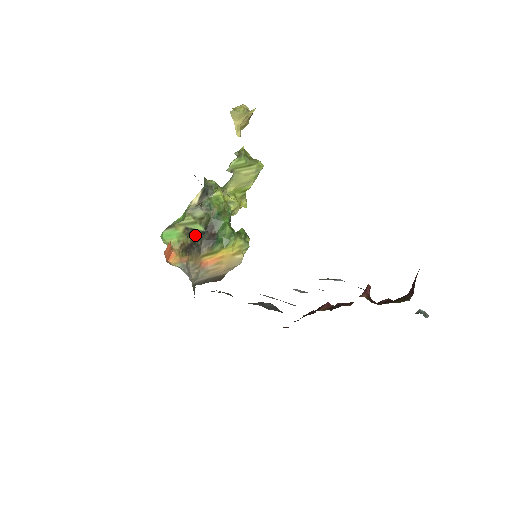
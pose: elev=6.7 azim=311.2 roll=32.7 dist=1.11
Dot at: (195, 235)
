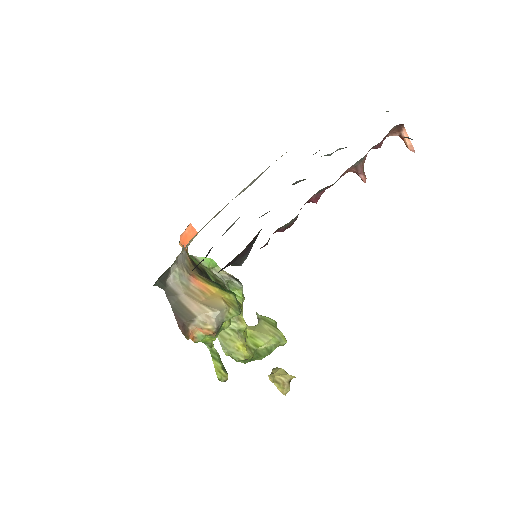
Dot at: (206, 274)
